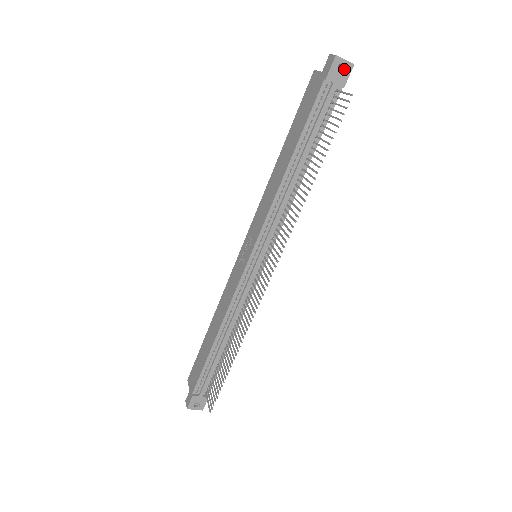
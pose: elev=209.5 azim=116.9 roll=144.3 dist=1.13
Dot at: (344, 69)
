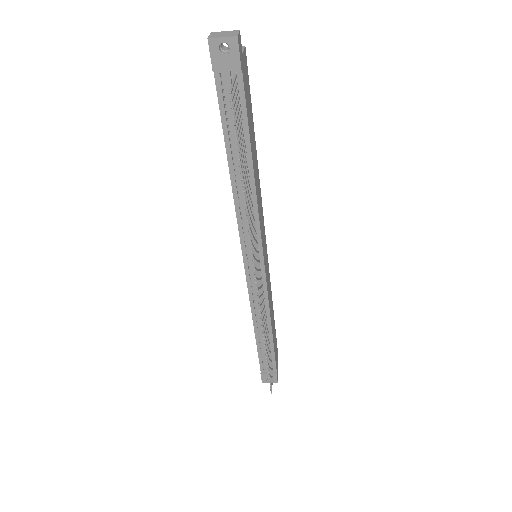
Dot at: (229, 48)
